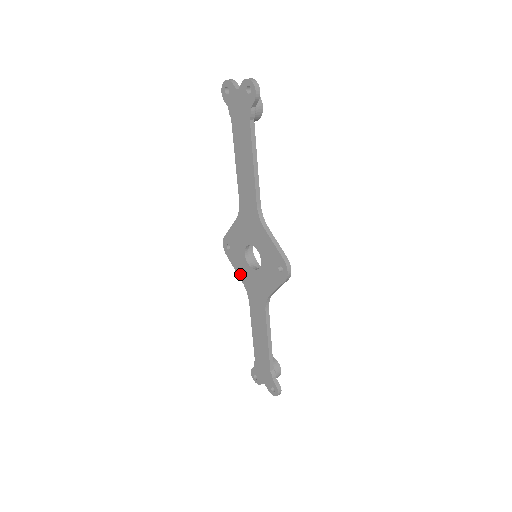
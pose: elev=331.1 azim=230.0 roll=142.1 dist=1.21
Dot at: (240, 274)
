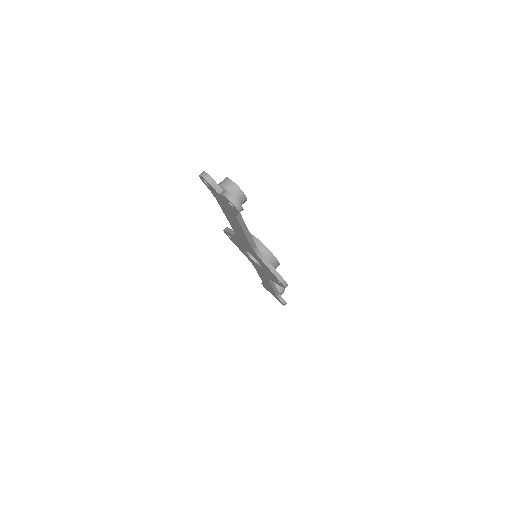
Dot at: (243, 253)
